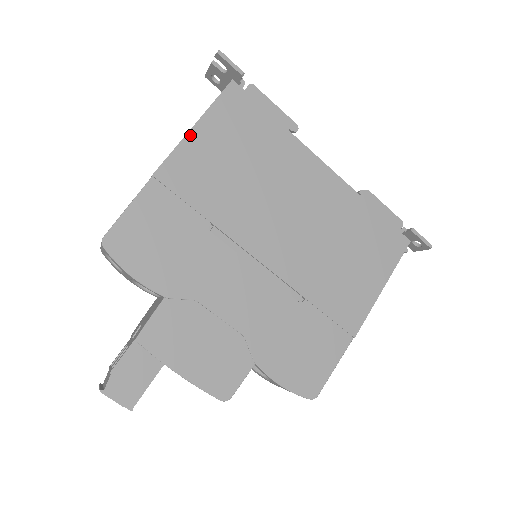
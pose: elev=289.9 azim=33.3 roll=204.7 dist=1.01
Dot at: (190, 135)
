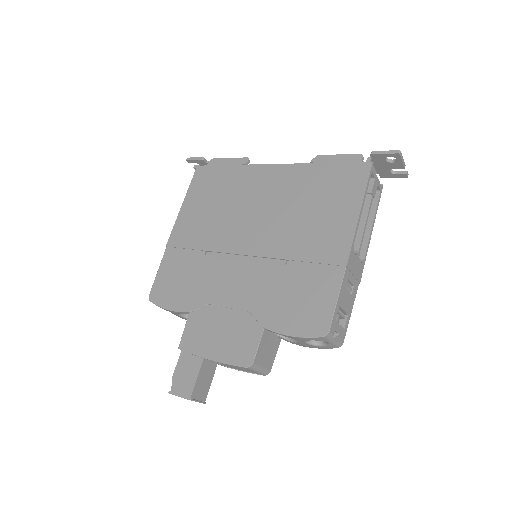
Dot at: (181, 211)
